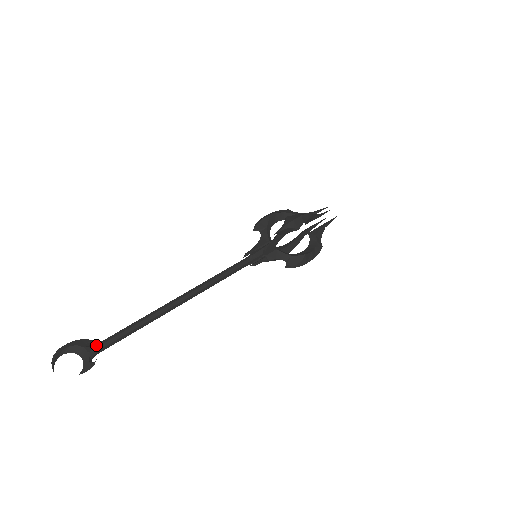
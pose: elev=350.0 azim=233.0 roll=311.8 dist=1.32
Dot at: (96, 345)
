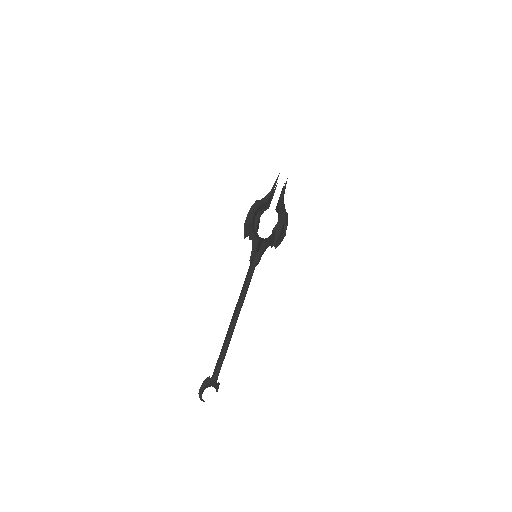
Dot at: (215, 378)
